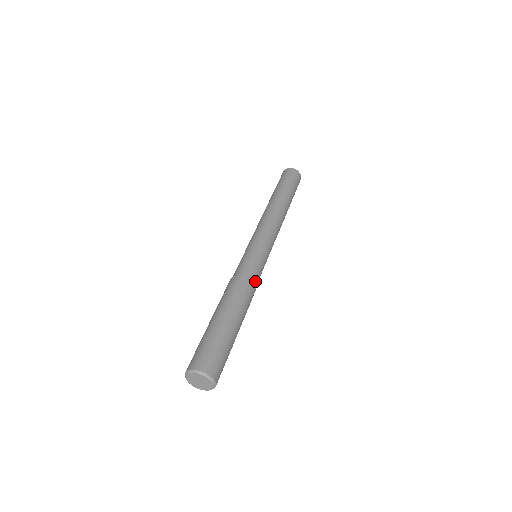
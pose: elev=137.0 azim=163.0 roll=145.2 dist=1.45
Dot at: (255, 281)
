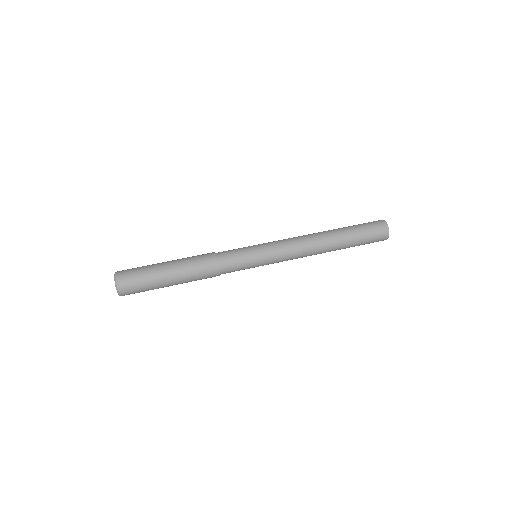
Dot at: (224, 271)
